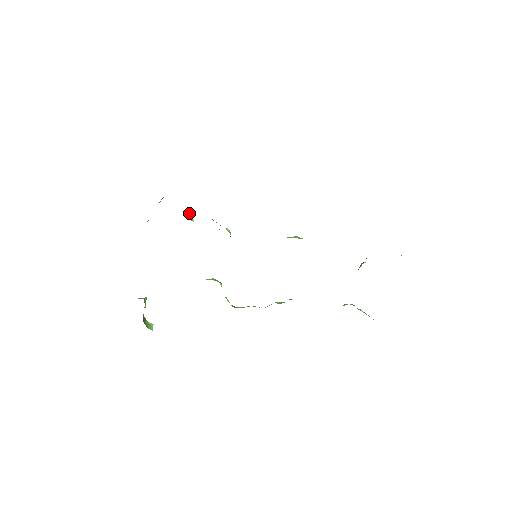
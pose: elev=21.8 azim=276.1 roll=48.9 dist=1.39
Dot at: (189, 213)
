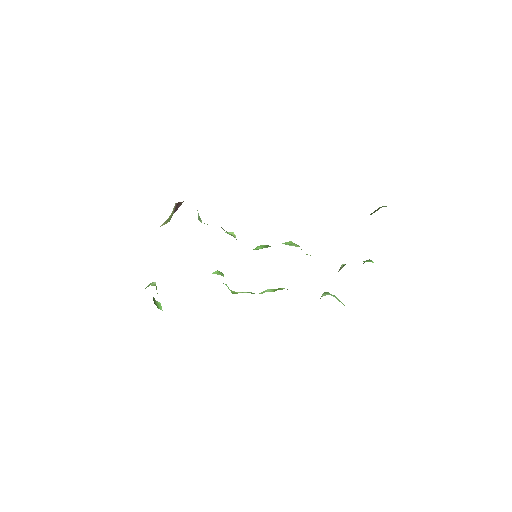
Dot at: (198, 215)
